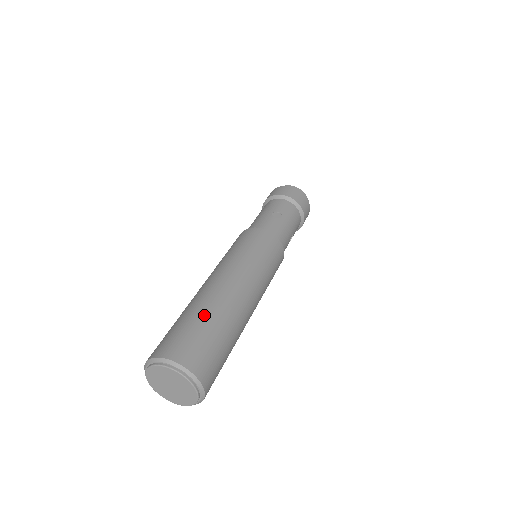
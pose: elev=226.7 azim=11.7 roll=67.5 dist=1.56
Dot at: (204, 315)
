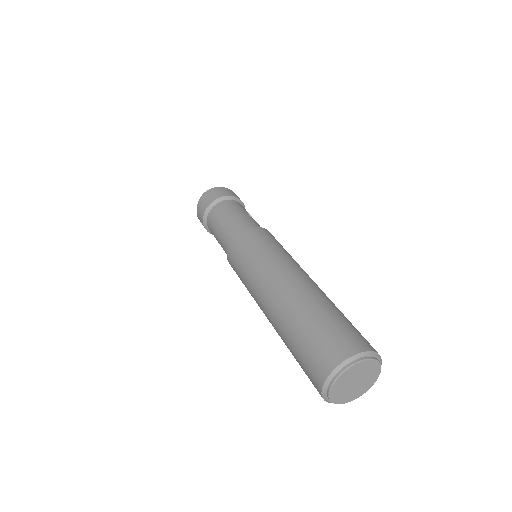
Dot at: (297, 325)
